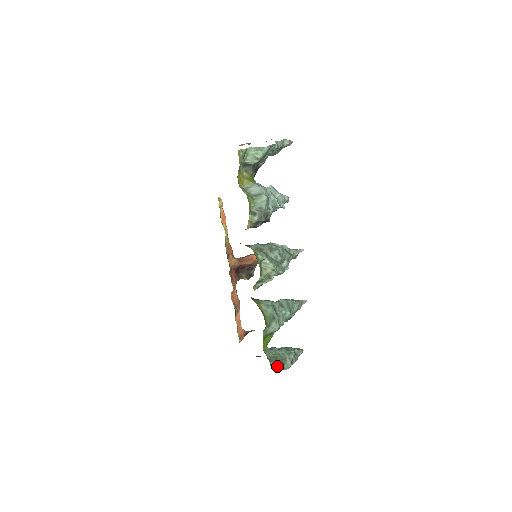
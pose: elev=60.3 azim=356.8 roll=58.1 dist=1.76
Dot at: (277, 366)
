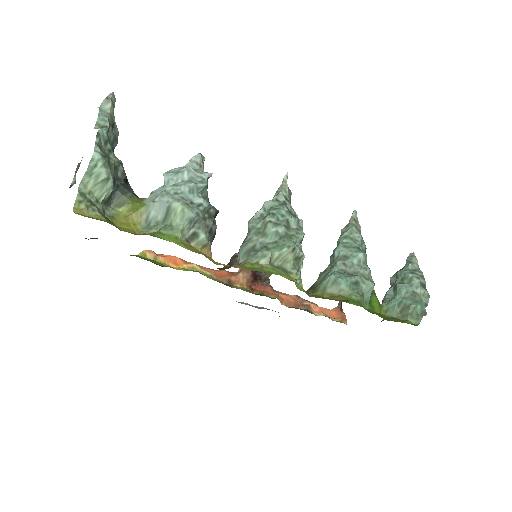
Dot at: (418, 313)
